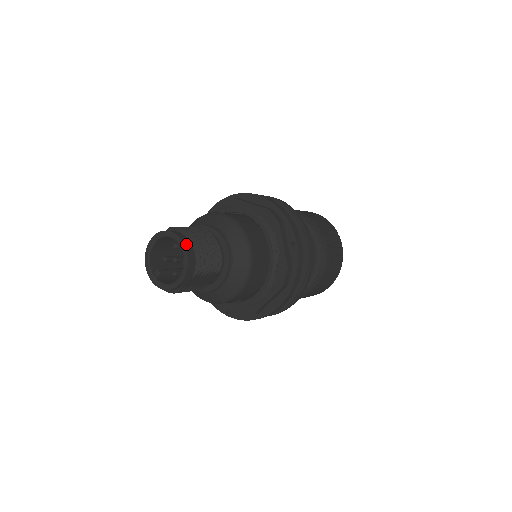
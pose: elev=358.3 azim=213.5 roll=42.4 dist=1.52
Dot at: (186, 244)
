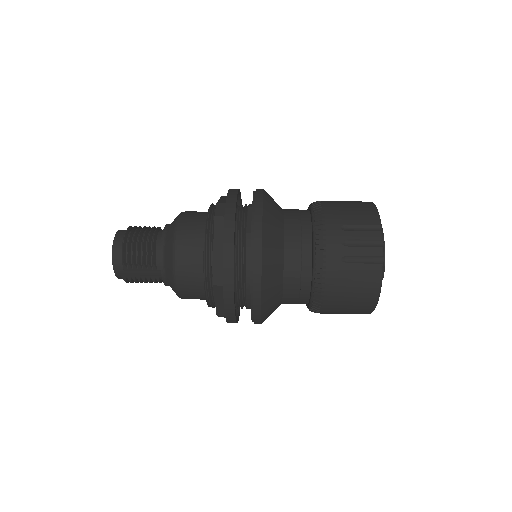
Dot at: (116, 240)
